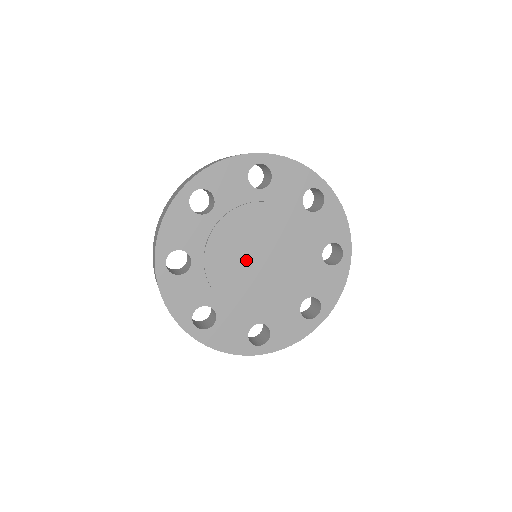
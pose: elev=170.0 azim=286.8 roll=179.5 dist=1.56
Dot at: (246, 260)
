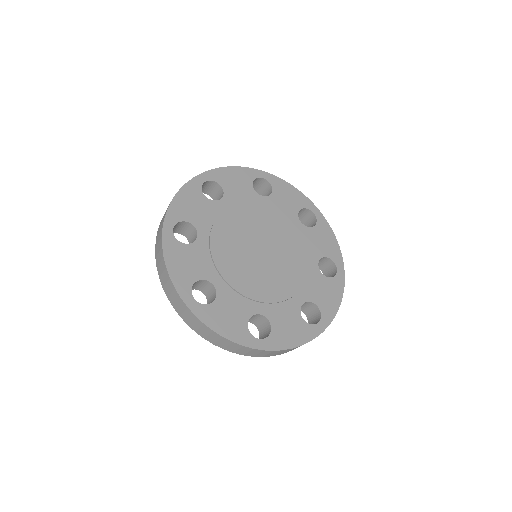
Dot at: (249, 248)
